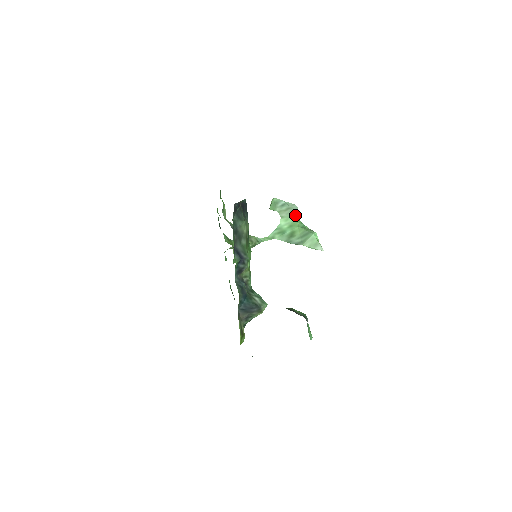
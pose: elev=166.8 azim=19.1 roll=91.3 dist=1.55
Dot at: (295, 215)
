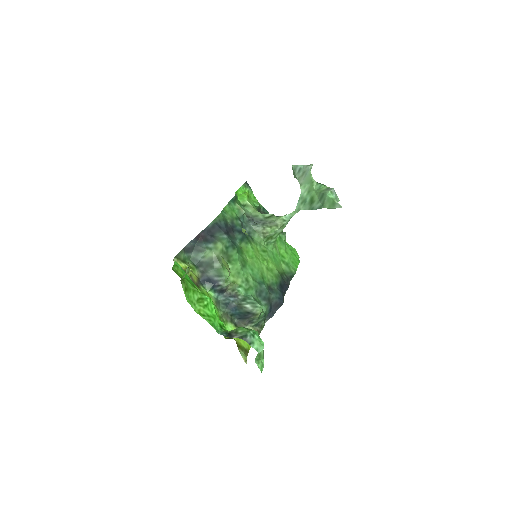
Dot at: (309, 178)
